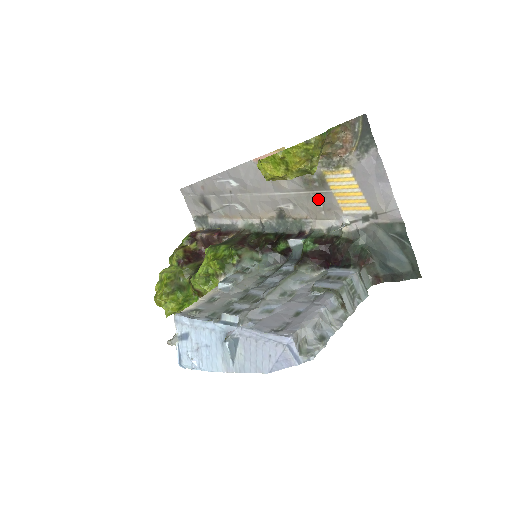
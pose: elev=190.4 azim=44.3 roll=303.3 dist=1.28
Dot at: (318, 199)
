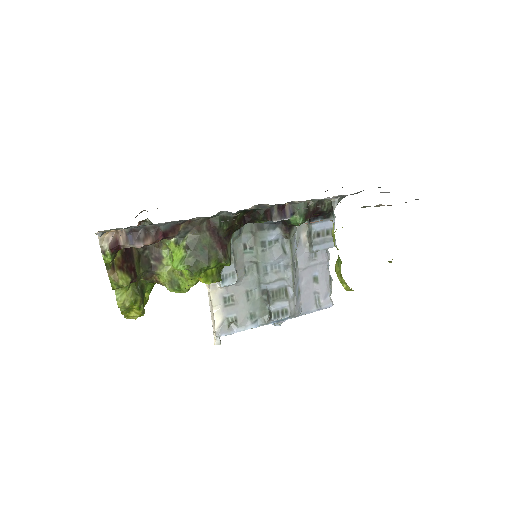
Dot at: occluded
